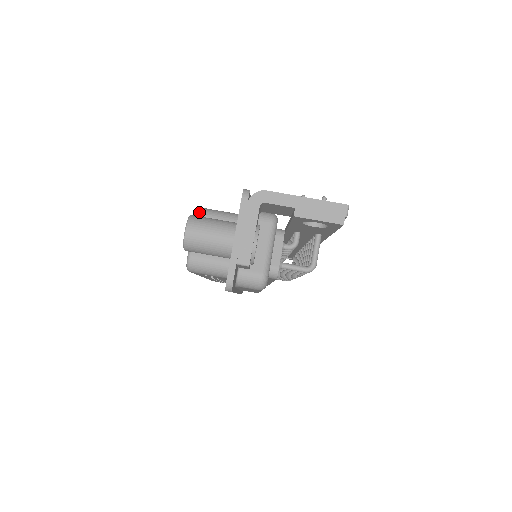
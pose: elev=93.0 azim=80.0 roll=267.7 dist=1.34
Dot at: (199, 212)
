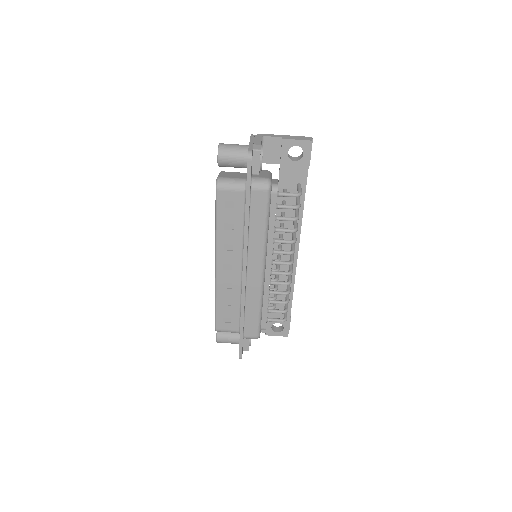
Dot at: (221, 171)
